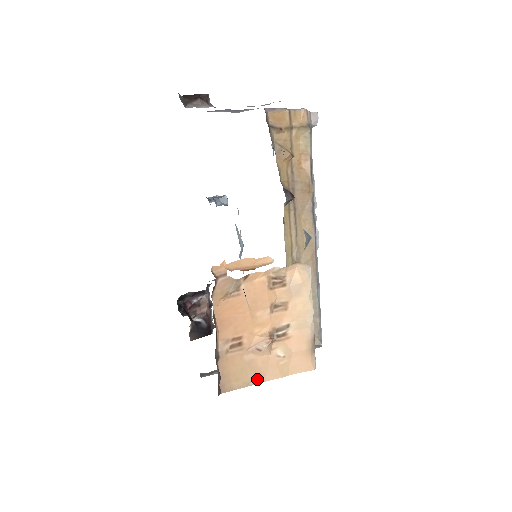
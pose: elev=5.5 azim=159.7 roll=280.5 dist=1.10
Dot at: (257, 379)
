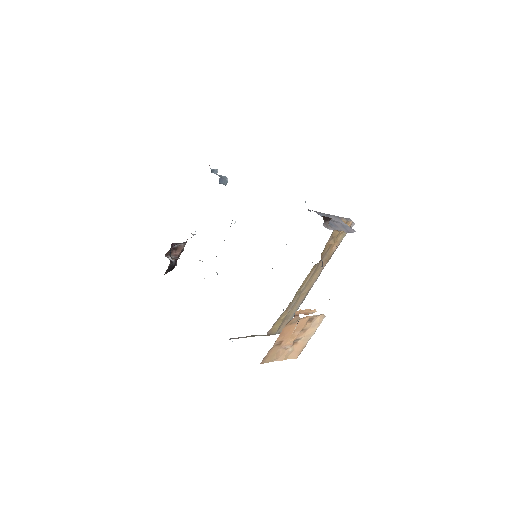
Dot at: (275, 359)
